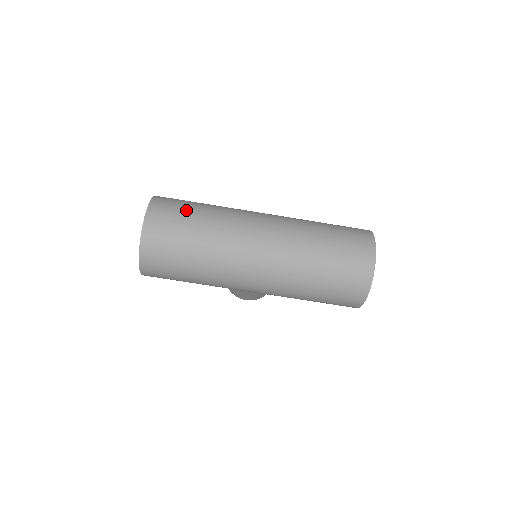
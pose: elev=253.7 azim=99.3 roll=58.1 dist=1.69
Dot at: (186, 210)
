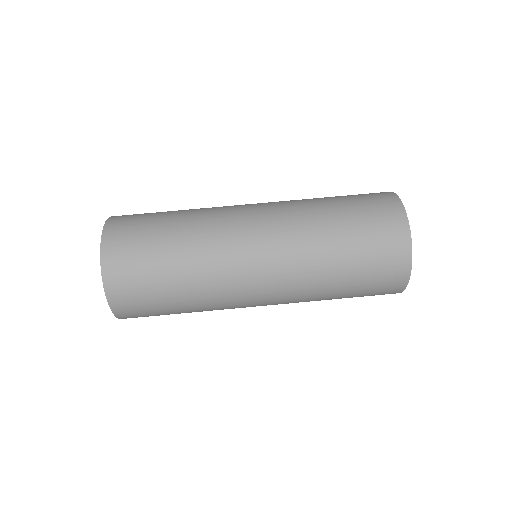
Dot at: (151, 233)
